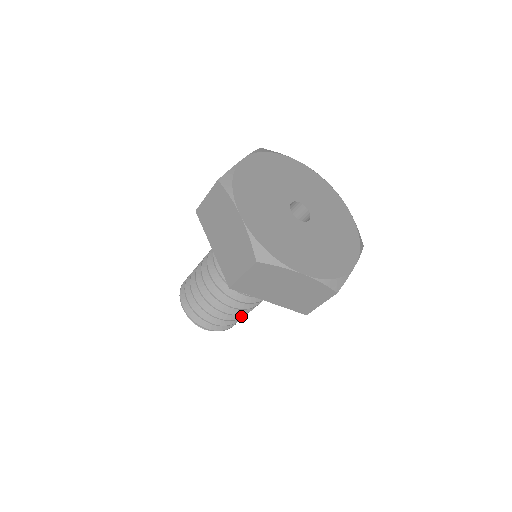
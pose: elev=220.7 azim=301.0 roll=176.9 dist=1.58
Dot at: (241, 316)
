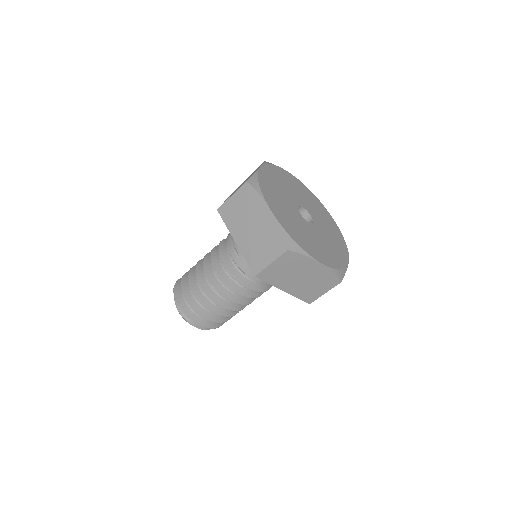
Dot at: (234, 314)
